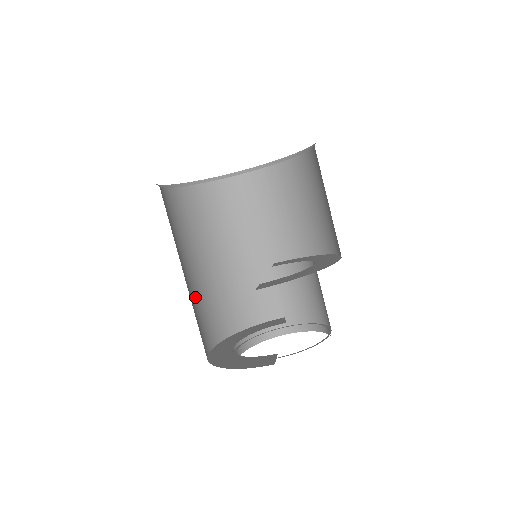
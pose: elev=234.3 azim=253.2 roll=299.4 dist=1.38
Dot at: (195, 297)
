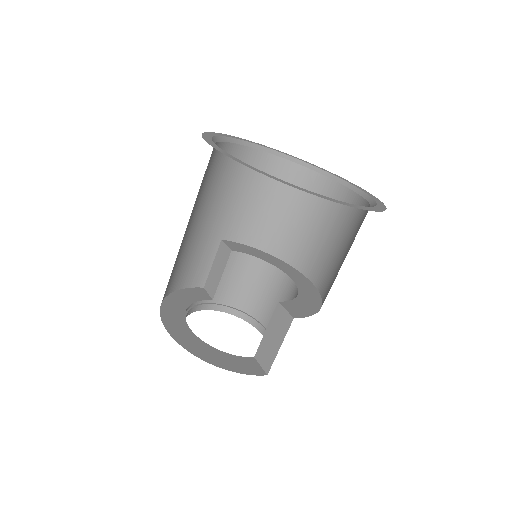
Dot at: occluded
